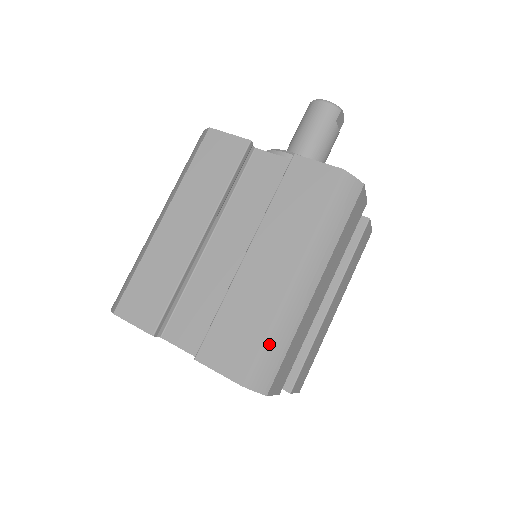
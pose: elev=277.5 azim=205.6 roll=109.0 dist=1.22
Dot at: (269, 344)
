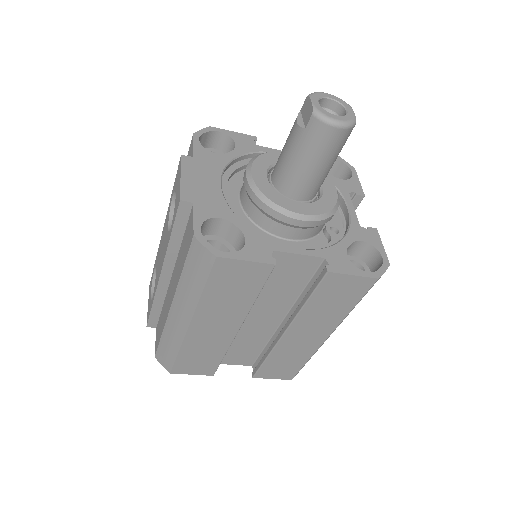
Dot at: occluded
